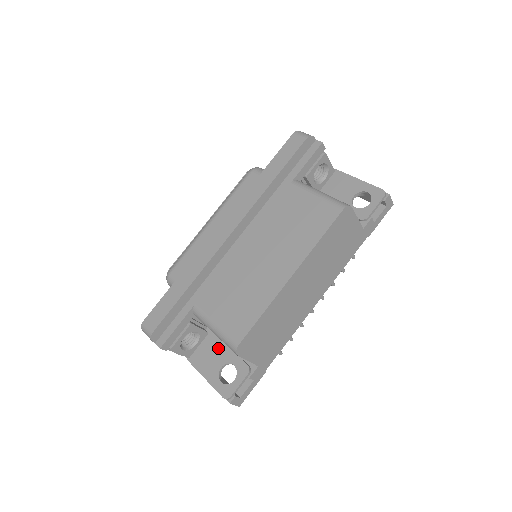
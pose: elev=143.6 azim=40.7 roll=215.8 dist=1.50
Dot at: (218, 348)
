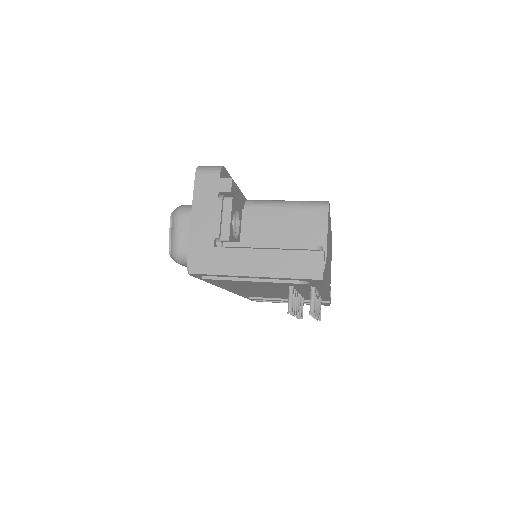
Dot at: occluded
